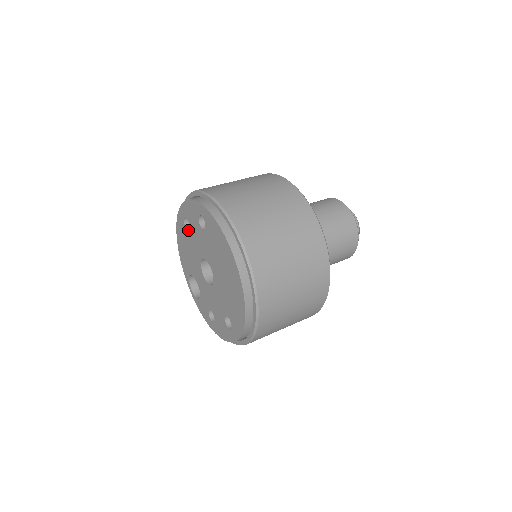
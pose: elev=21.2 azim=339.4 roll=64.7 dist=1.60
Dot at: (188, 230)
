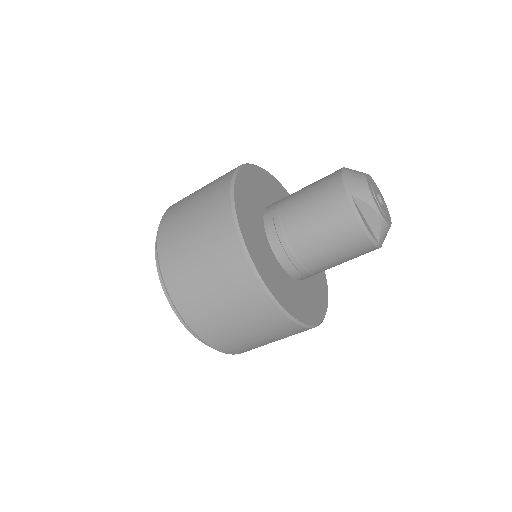
Dot at: occluded
